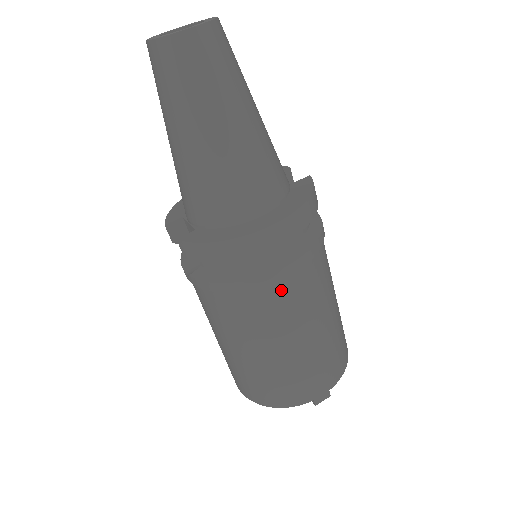
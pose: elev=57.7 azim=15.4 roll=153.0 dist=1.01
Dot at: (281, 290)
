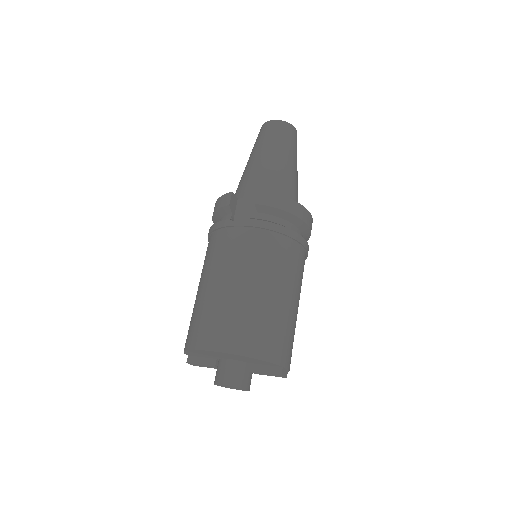
Dot at: (300, 254)
